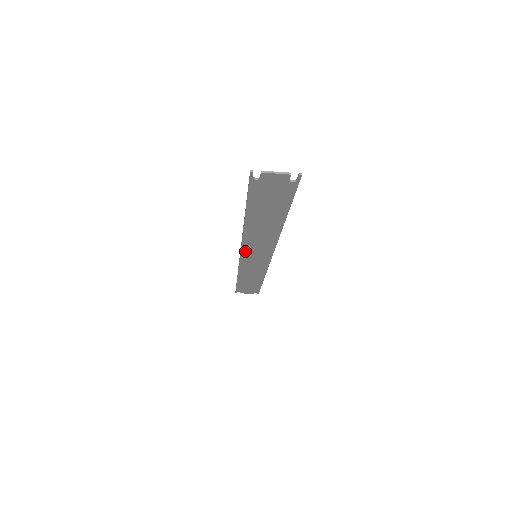
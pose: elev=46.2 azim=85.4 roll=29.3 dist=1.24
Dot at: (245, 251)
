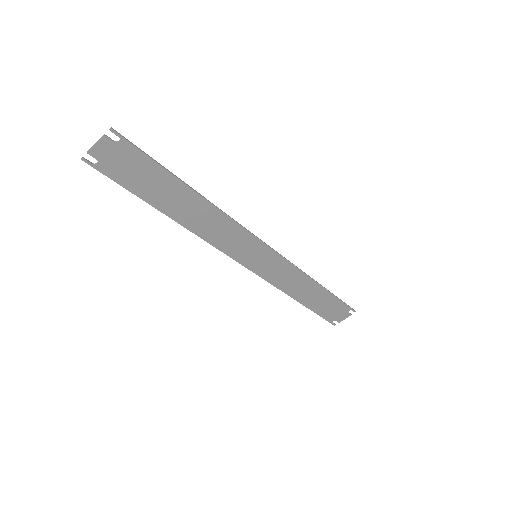
Dot at: (237, 256)
